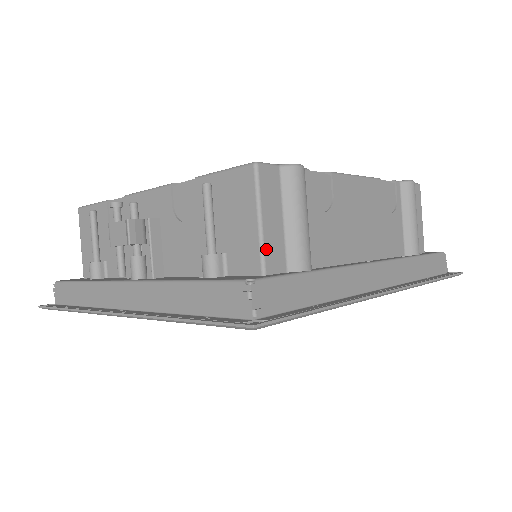
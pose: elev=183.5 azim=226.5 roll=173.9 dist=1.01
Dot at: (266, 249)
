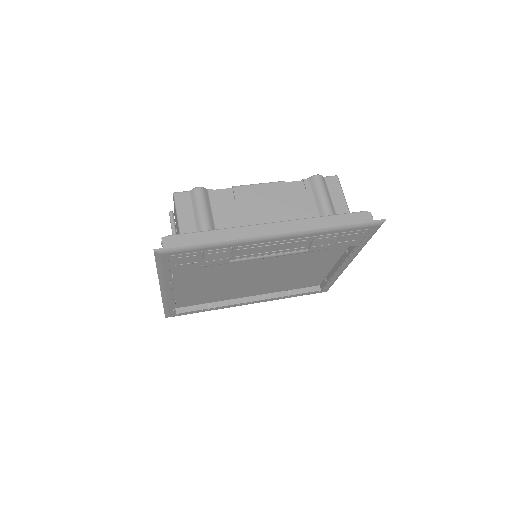
Dot at: (181, 226)
